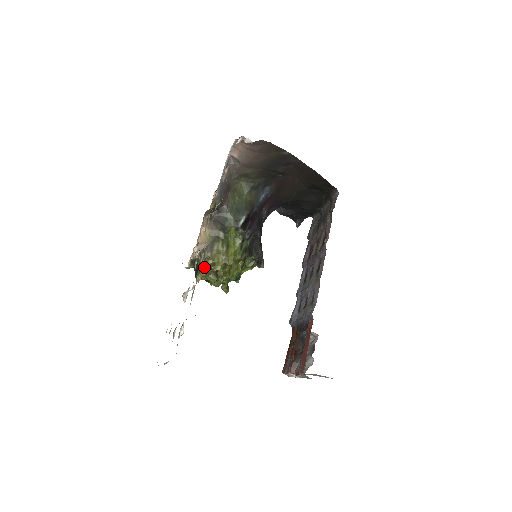
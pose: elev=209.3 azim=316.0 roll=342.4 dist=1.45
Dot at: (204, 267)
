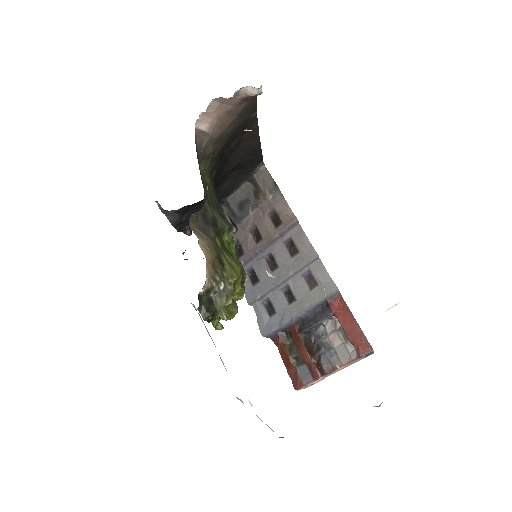
Dot at: (228, 292)
